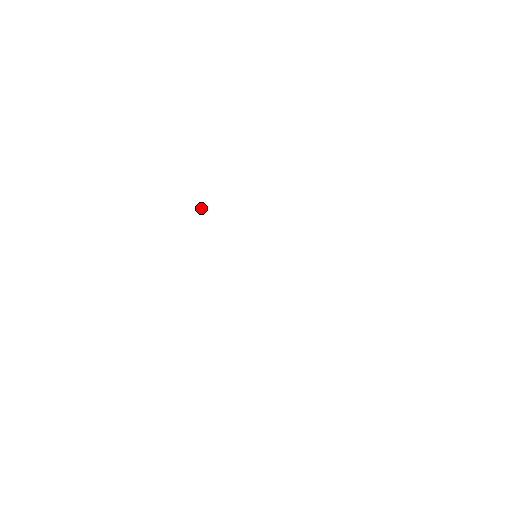
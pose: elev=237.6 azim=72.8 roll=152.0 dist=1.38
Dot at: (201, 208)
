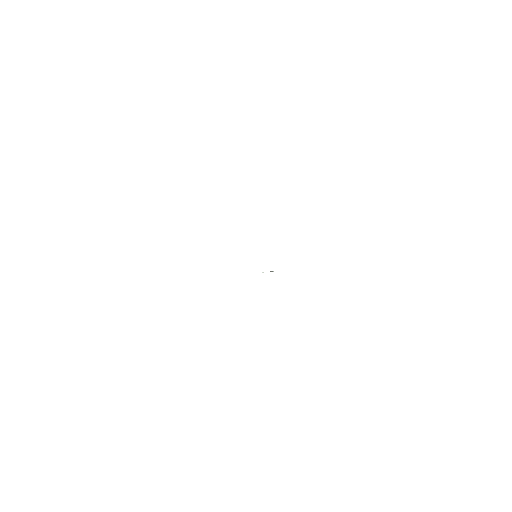
Dot at: occluded
